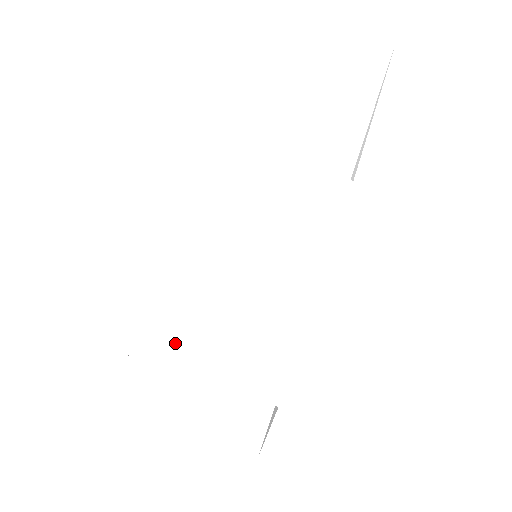
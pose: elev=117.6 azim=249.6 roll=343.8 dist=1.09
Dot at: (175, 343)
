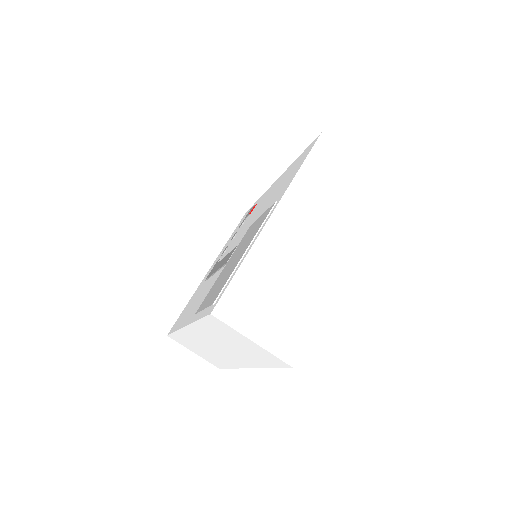
Dot at: (186, 343)
